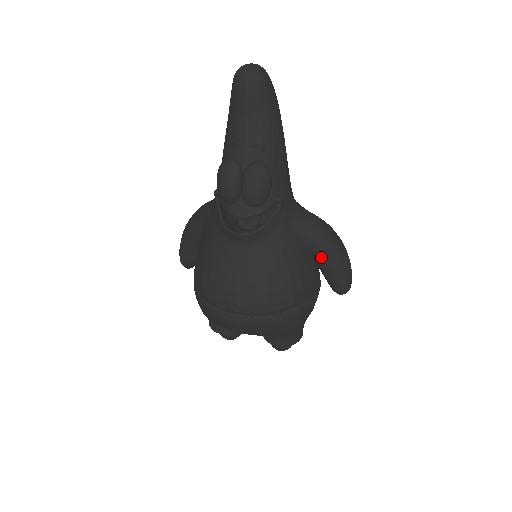
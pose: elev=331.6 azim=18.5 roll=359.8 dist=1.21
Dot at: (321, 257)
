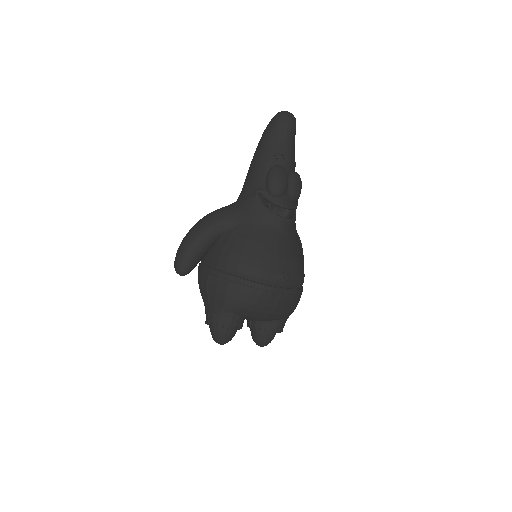
Dot at: occluded
